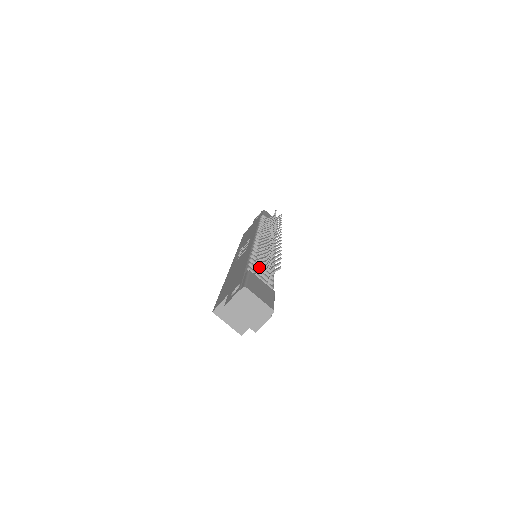
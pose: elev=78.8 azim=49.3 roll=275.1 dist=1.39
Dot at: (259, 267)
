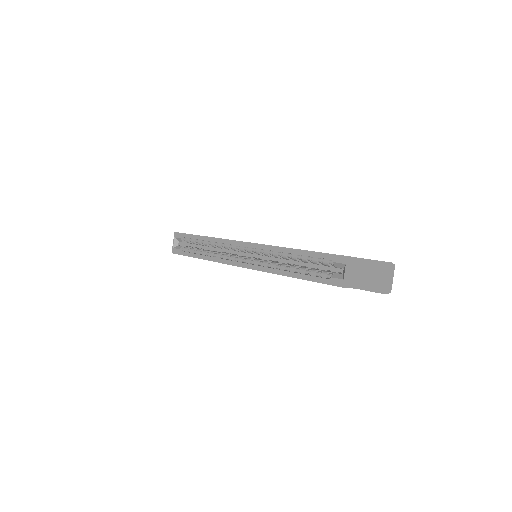
Dot at: occluded
